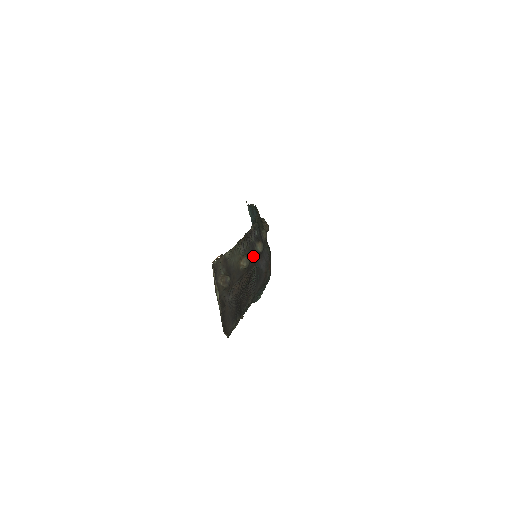
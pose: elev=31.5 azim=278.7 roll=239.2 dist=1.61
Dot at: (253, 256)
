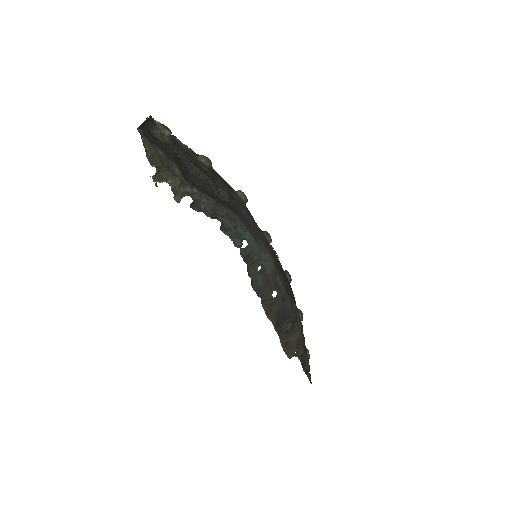
Dot at: (225, 183)
